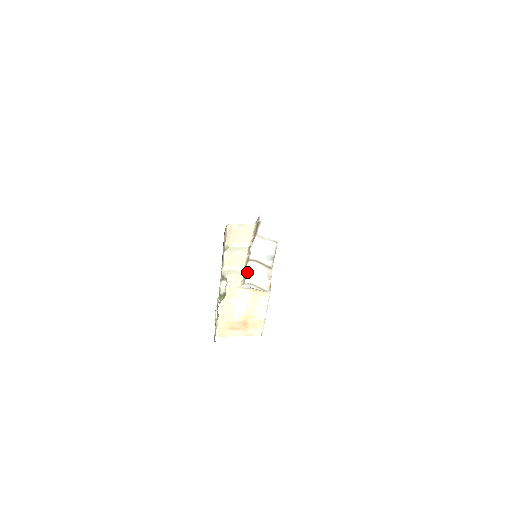
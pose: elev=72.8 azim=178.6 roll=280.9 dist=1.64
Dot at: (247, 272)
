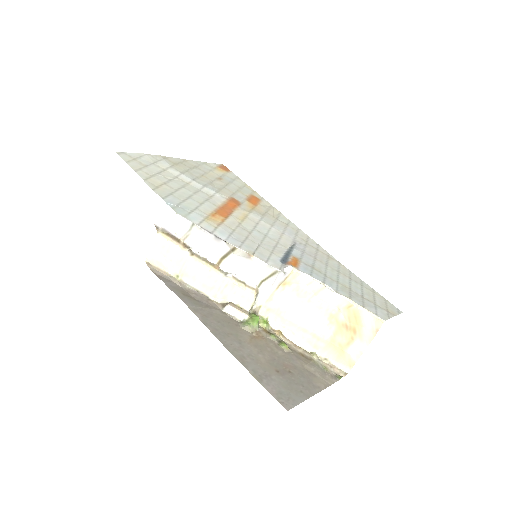
Dot at: (237, 276)
